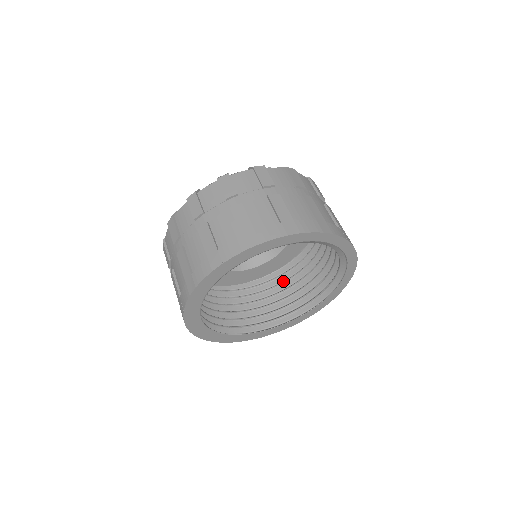
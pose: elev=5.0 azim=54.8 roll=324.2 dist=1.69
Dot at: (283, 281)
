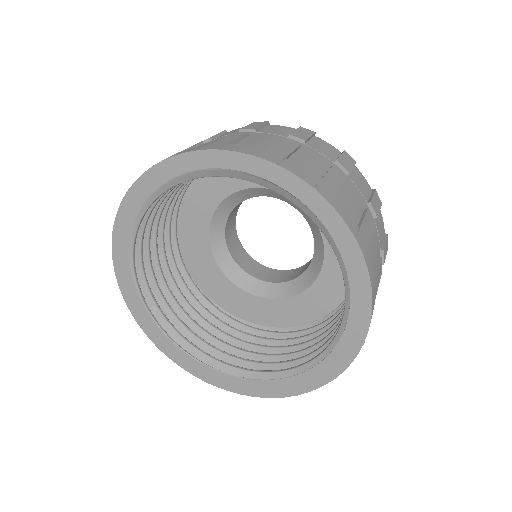
Dot at: occluded
